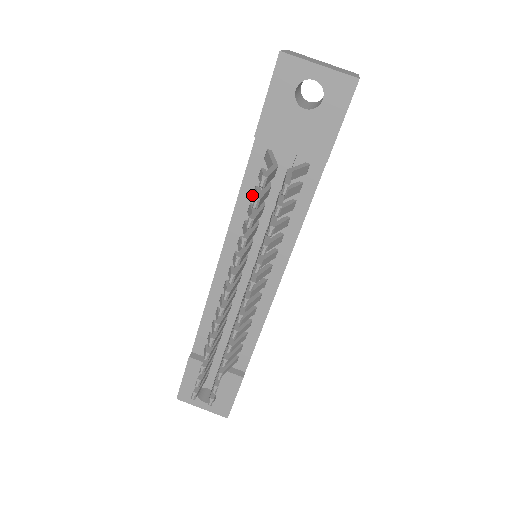
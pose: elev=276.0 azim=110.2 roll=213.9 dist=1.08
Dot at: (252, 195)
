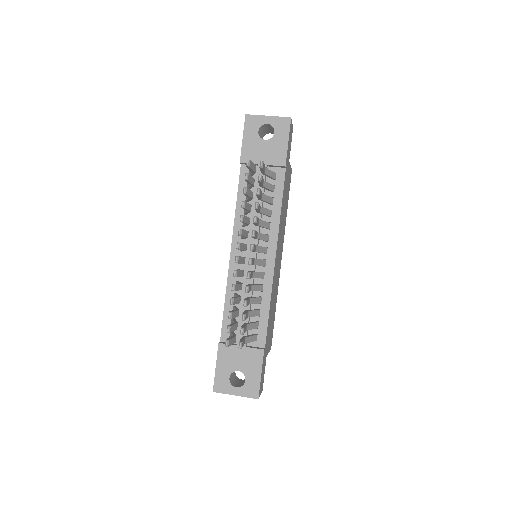
Dot at: occluded
